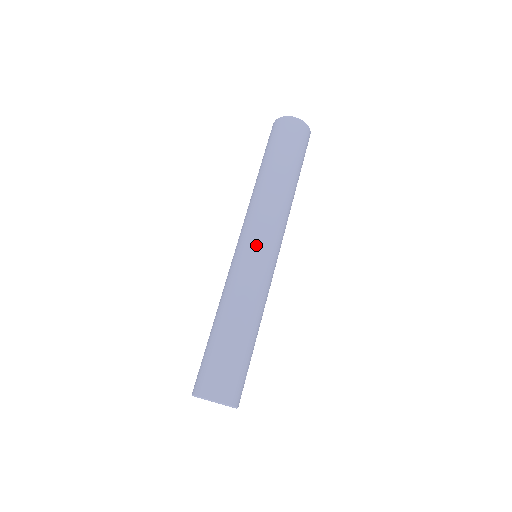
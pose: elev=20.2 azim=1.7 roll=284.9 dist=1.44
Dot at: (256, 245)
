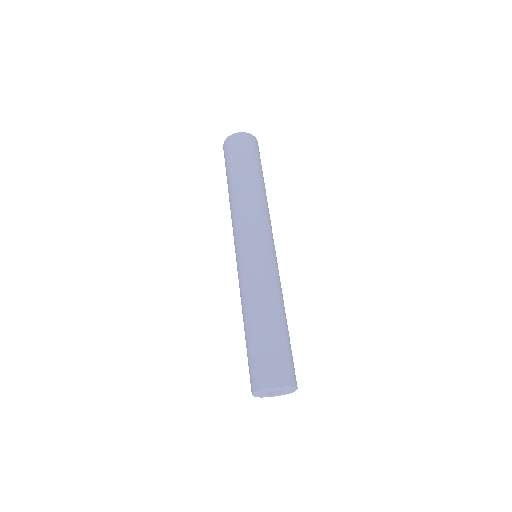
Dot at: (262, 243)
